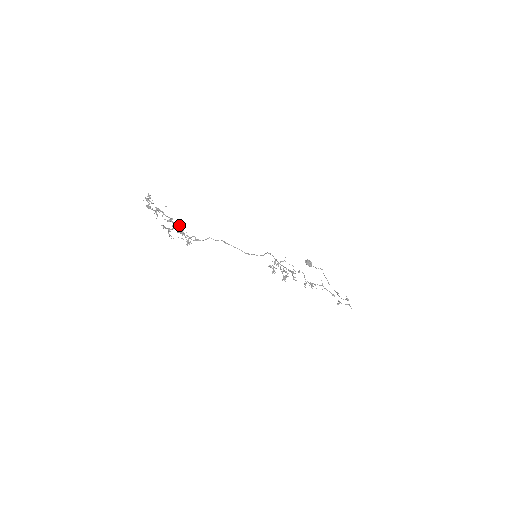
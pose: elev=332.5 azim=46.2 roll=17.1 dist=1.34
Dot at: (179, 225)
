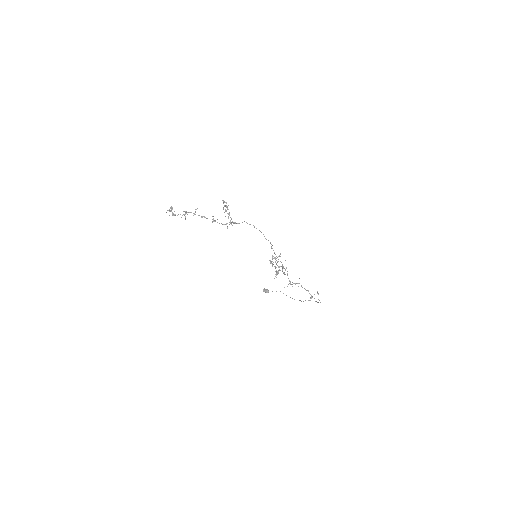
Dot at: occluded
